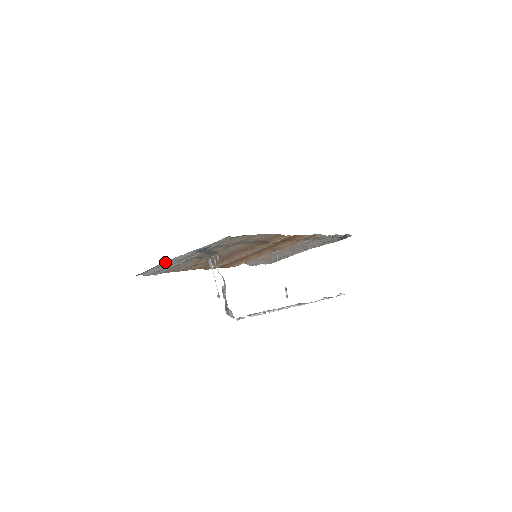
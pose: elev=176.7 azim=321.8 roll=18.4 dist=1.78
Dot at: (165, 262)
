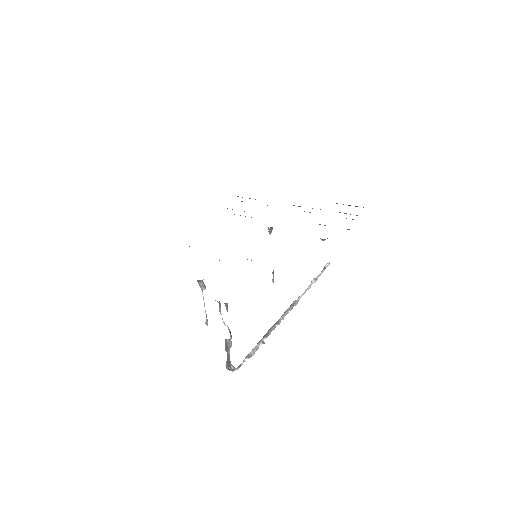
Dot at: occluded
